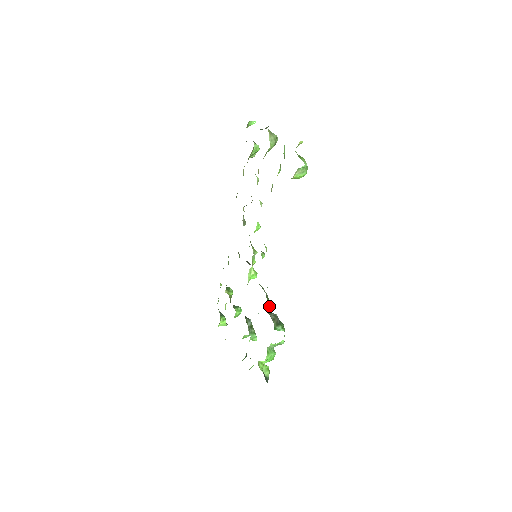
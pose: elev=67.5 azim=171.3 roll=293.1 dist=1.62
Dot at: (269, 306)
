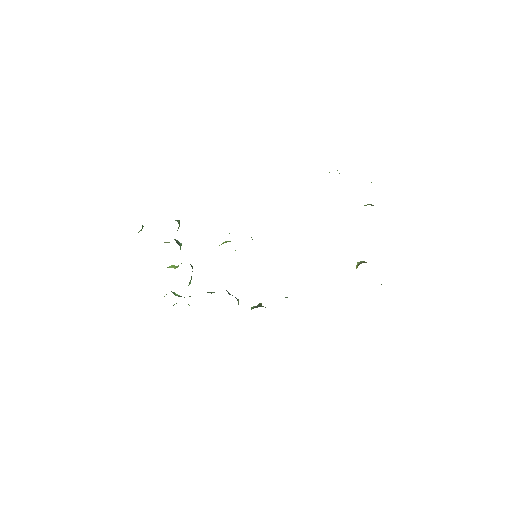
Dot at: occluded
